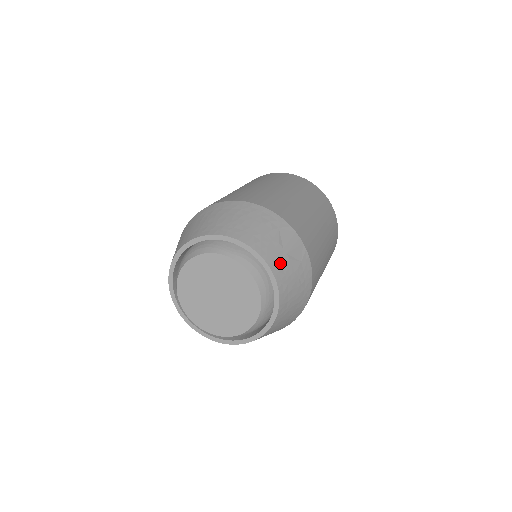
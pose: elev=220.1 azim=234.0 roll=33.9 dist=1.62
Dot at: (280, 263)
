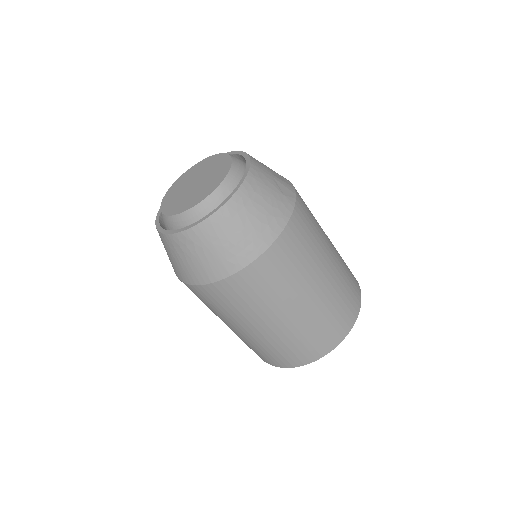
Dot at: (262, 172)
